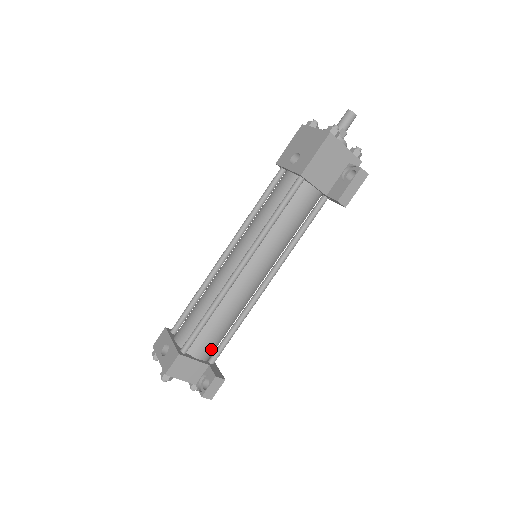
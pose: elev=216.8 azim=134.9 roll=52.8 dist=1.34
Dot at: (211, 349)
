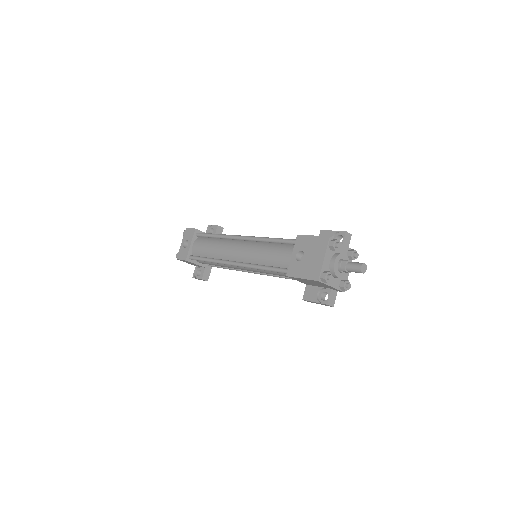
Dot at: occluded
